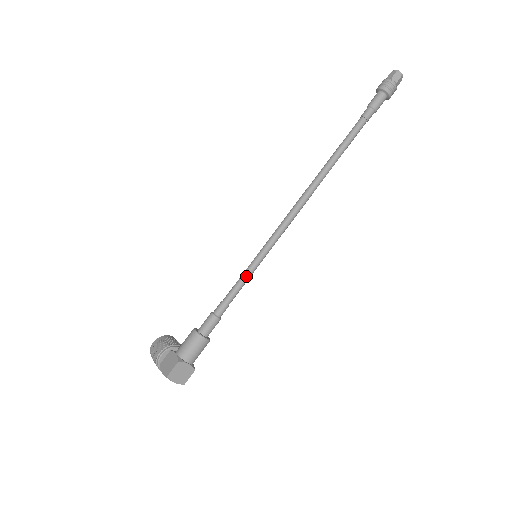
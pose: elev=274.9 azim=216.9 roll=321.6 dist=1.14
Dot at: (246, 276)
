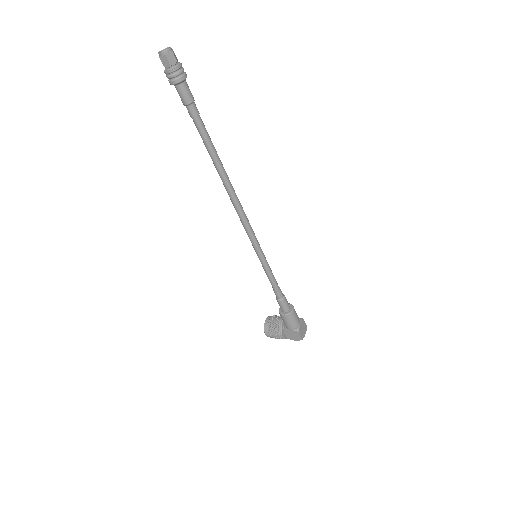
Dot at: (269, 271)
